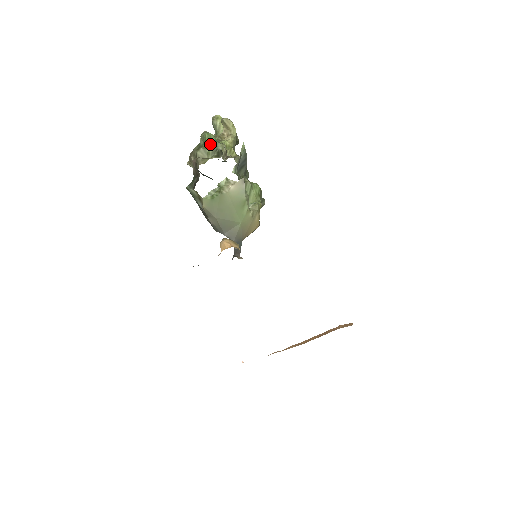
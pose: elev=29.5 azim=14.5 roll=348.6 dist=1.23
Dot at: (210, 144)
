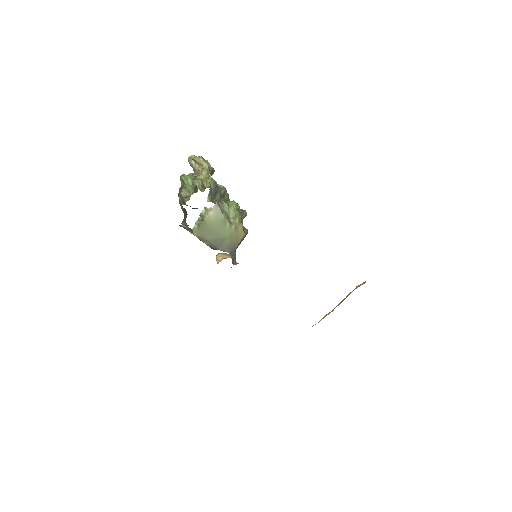
Dot at: (188, 184)
